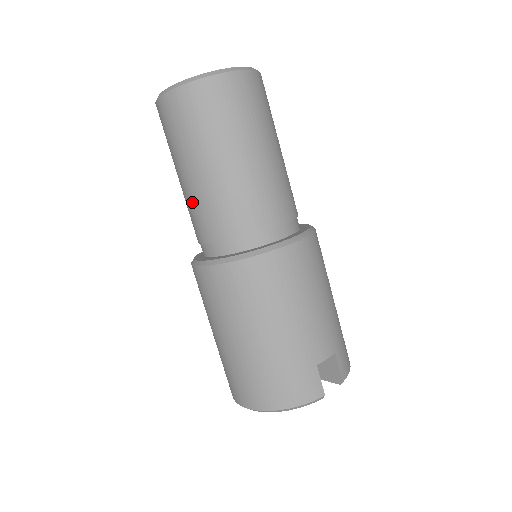
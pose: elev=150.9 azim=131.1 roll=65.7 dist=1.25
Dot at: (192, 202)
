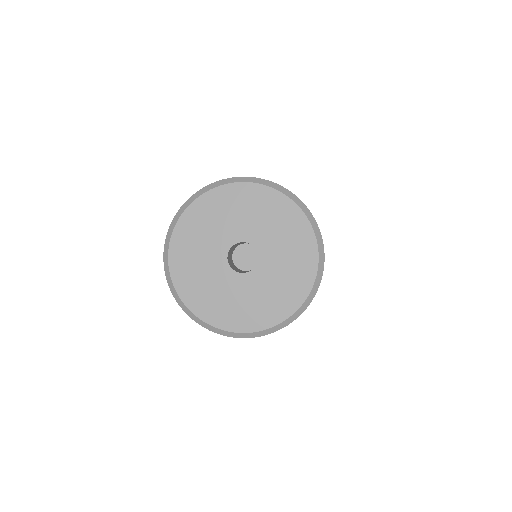
Dot at: occluded
